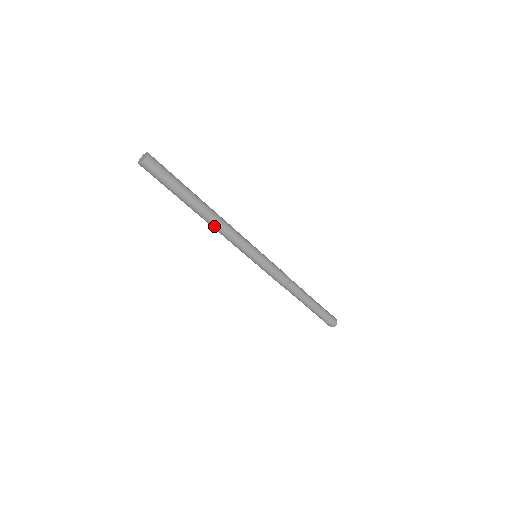
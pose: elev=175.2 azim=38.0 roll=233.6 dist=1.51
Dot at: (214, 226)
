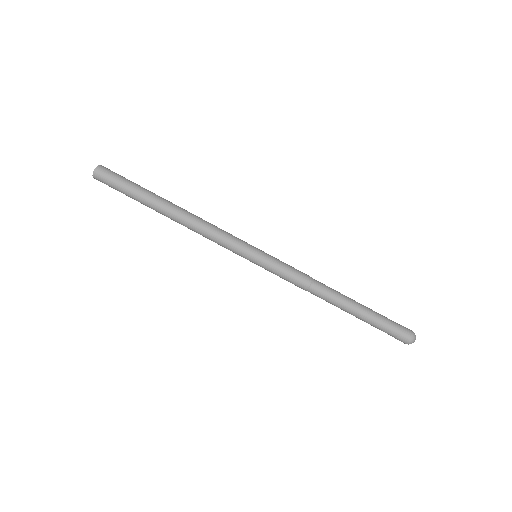
Dot at: (189, 225)
